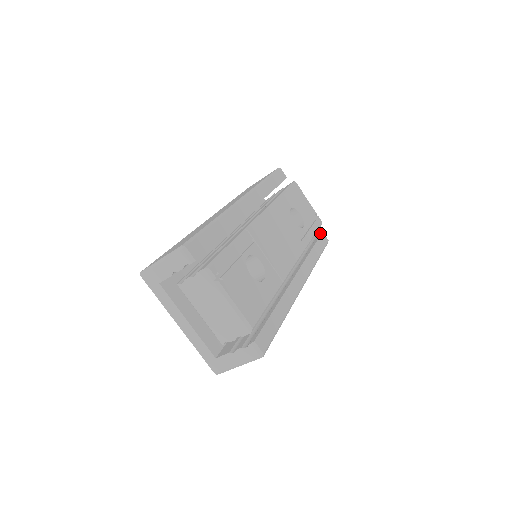
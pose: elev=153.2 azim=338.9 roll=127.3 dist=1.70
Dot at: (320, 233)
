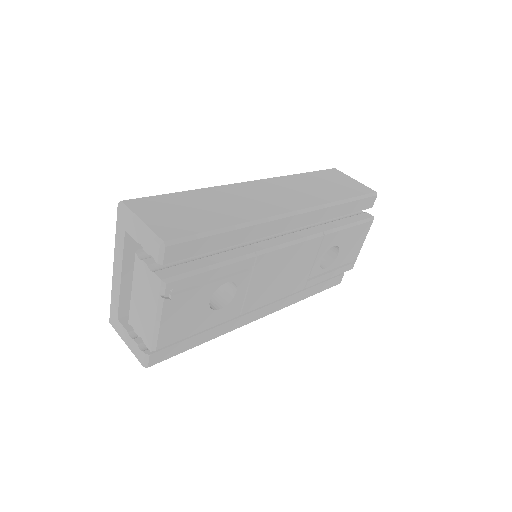
Dot at: occluded
